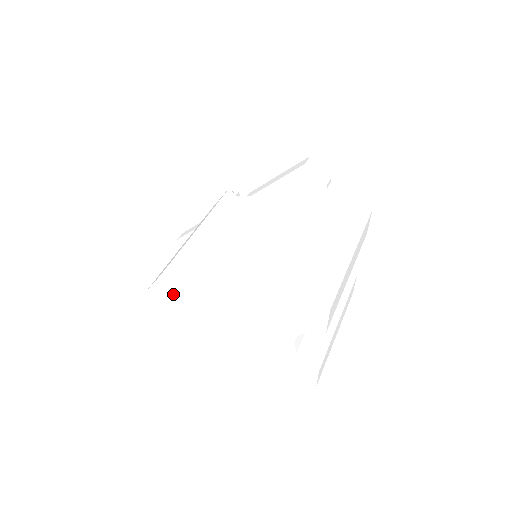
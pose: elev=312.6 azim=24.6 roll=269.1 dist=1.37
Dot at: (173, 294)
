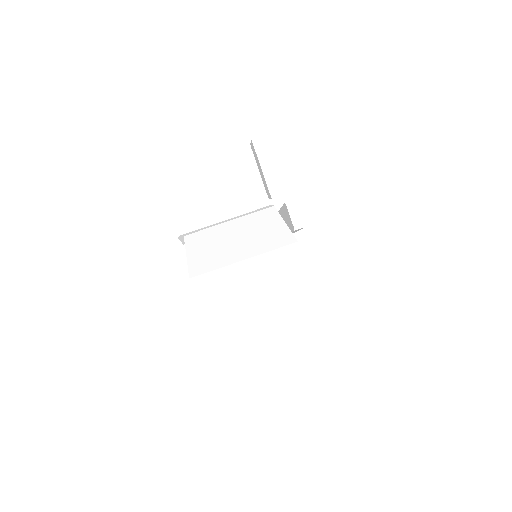
Dot at: occluded
